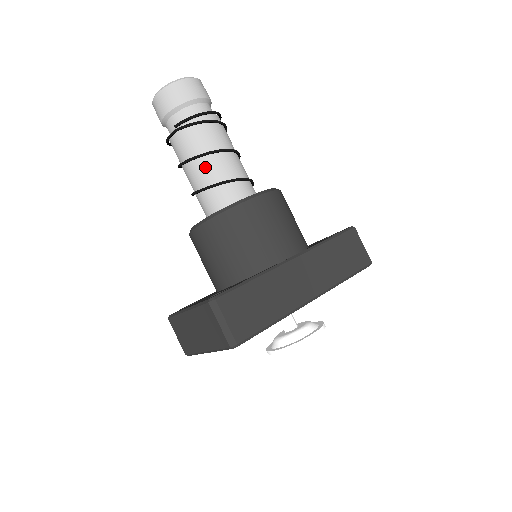
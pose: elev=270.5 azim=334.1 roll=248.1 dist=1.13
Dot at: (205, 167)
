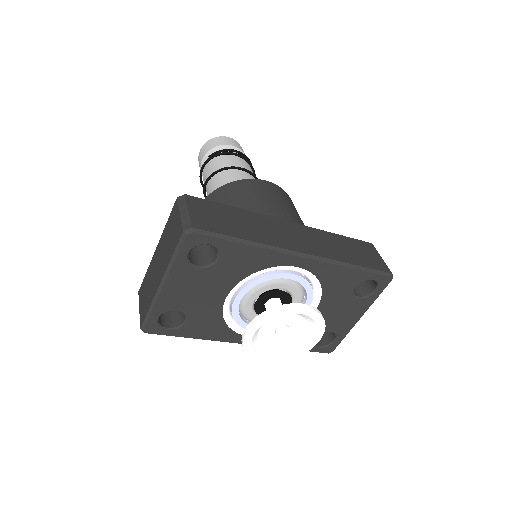
Dot at: (224, 177)
